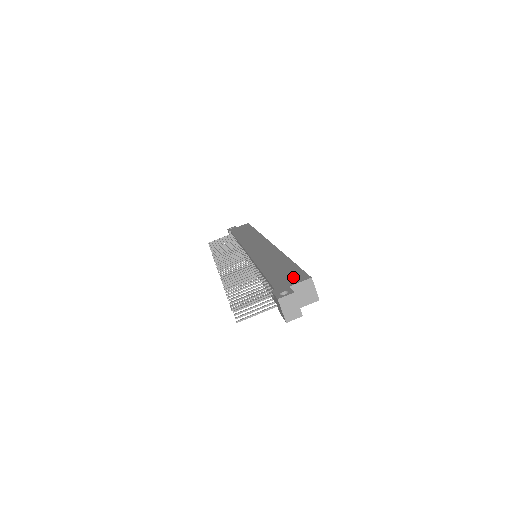
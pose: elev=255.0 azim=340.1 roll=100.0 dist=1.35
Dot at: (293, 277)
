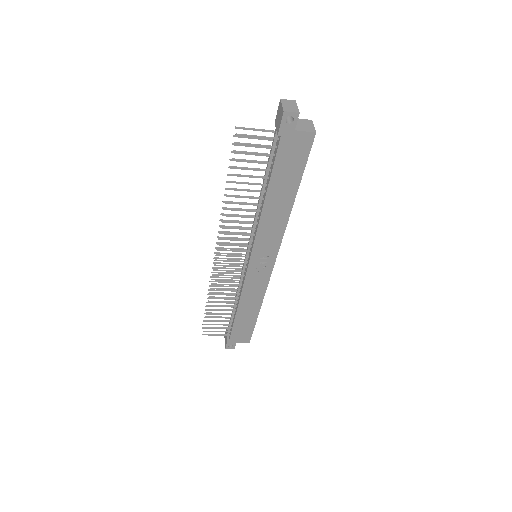
Dot at: occluded
